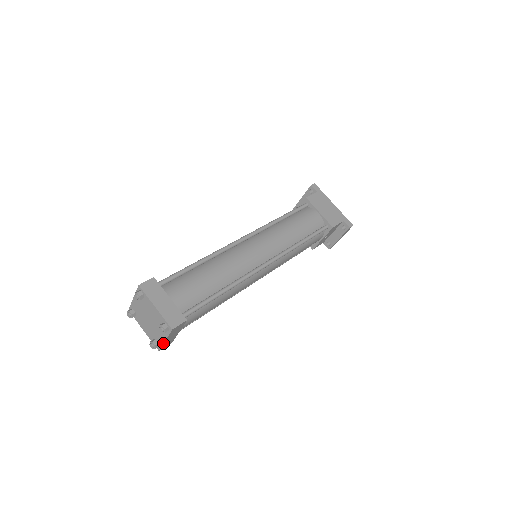
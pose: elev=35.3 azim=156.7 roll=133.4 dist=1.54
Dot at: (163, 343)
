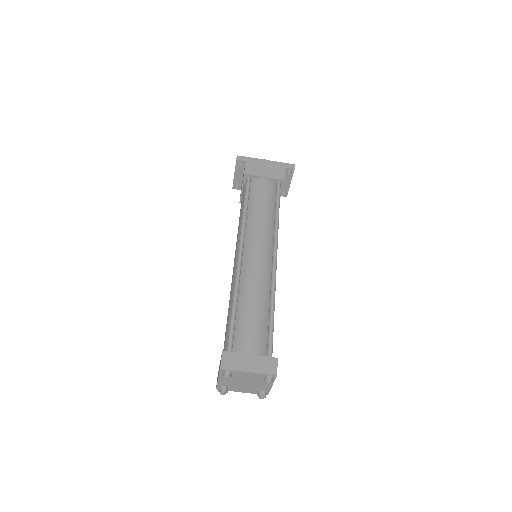
Dot at: (270, 389)
